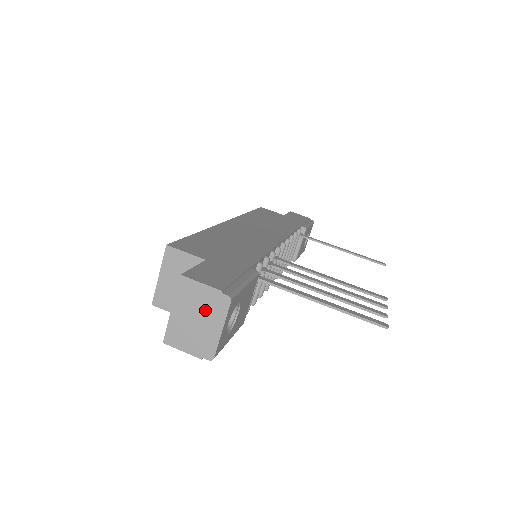
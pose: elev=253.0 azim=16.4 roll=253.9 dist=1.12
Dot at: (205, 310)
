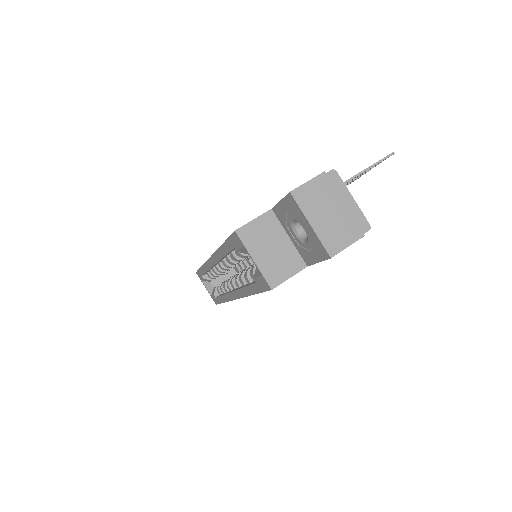
Dot at: (330, 197)
